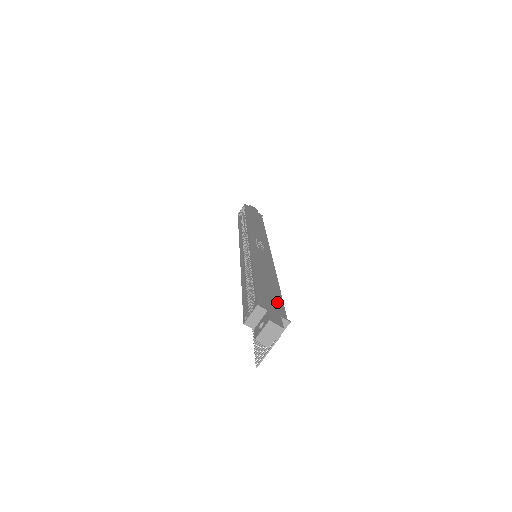
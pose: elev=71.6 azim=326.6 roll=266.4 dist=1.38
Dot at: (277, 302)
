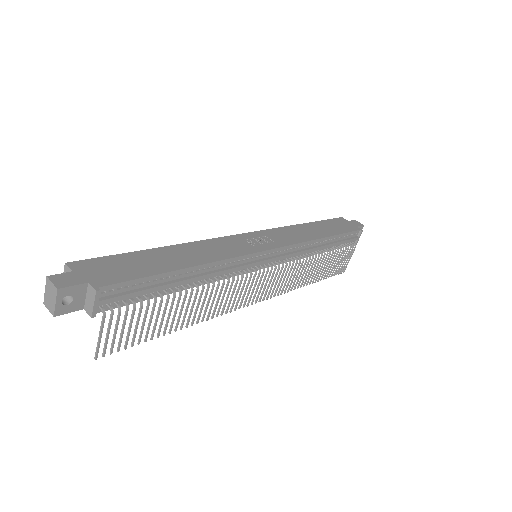
Dot at: (124, 274)
